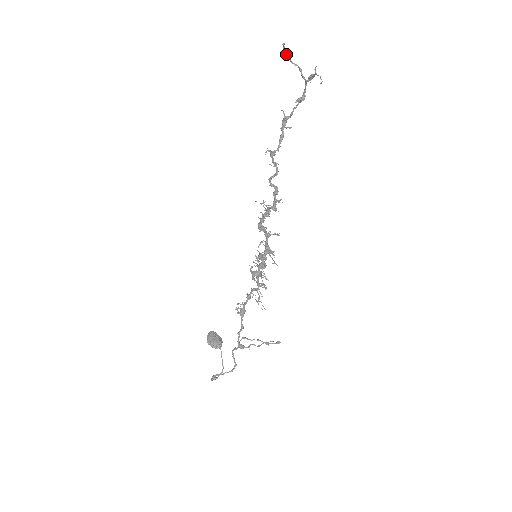
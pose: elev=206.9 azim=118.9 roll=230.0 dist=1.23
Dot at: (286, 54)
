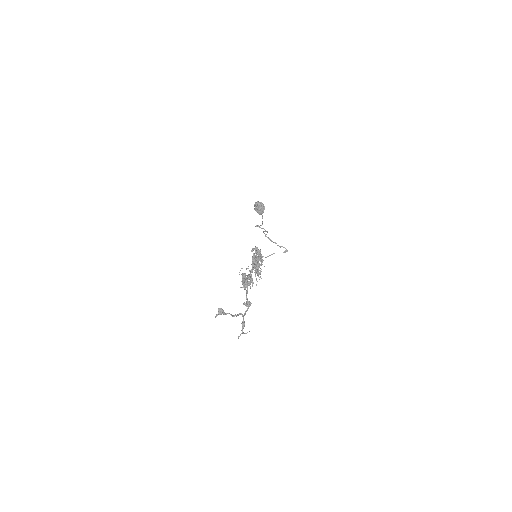
Dot at: occluded
